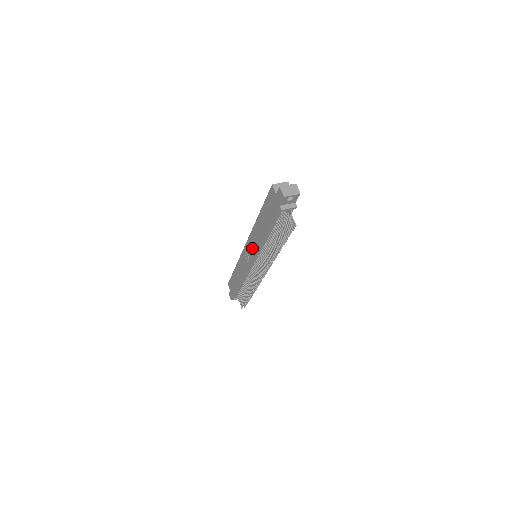
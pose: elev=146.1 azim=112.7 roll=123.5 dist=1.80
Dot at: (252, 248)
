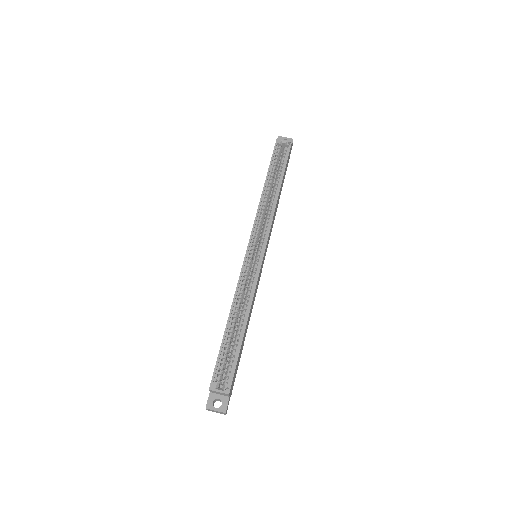
Dot at: occluded
